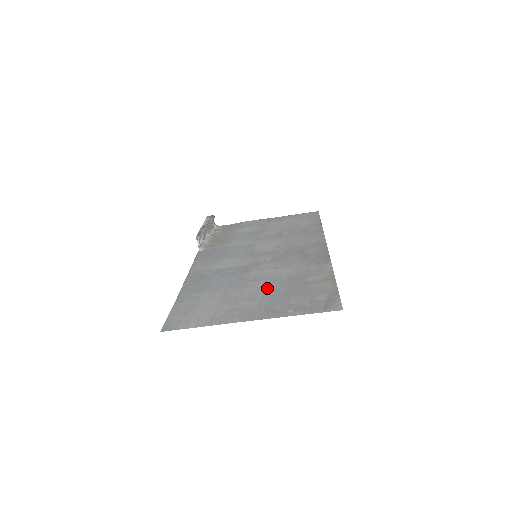
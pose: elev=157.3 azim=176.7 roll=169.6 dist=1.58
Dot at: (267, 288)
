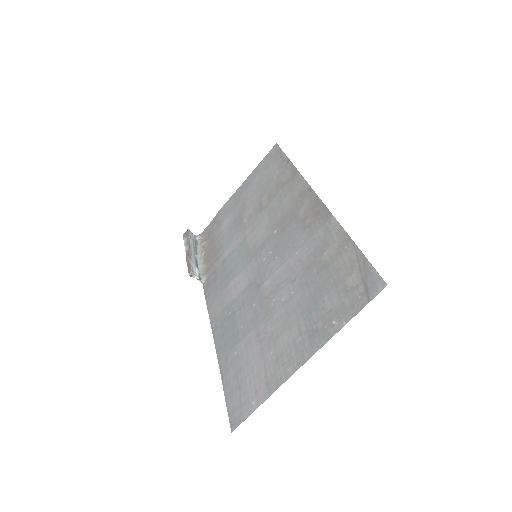
Dot at: (292, 299)
